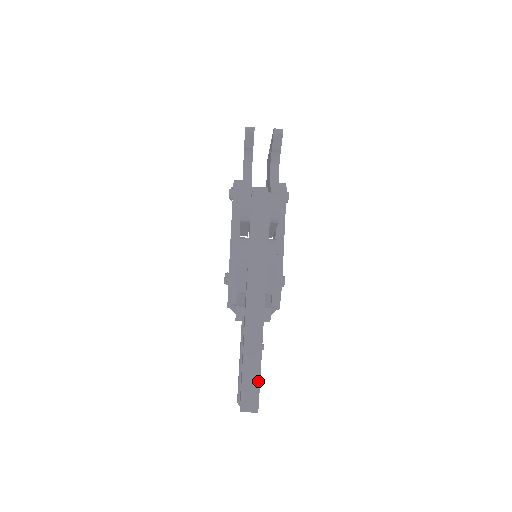
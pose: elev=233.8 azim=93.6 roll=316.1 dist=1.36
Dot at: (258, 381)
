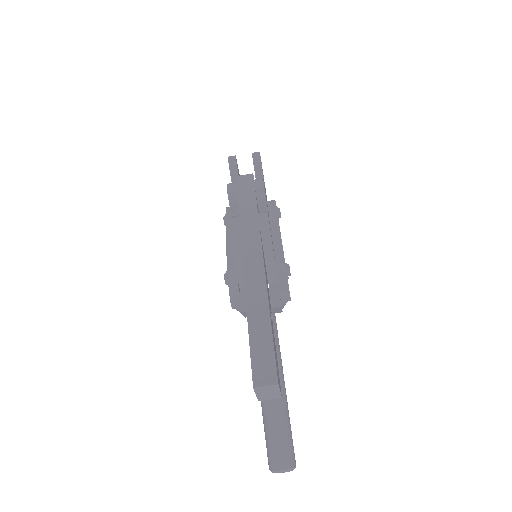
Dot at: (271, 342)
